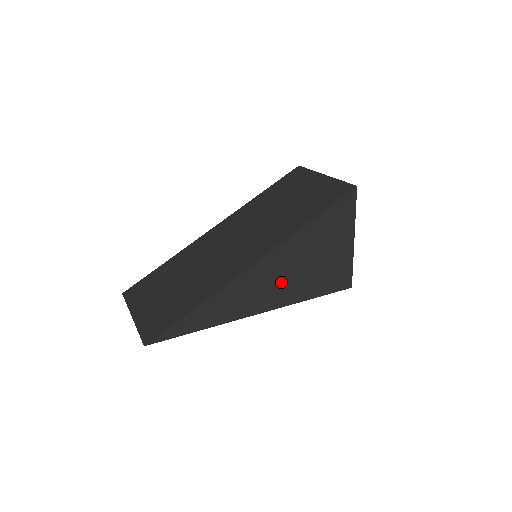
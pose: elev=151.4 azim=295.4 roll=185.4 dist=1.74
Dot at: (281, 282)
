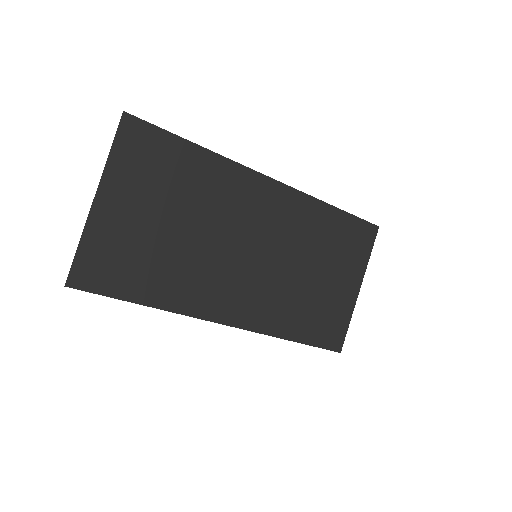
Dot at: occluded
